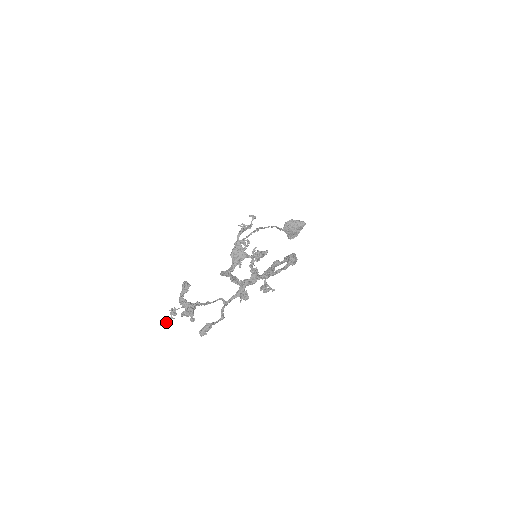
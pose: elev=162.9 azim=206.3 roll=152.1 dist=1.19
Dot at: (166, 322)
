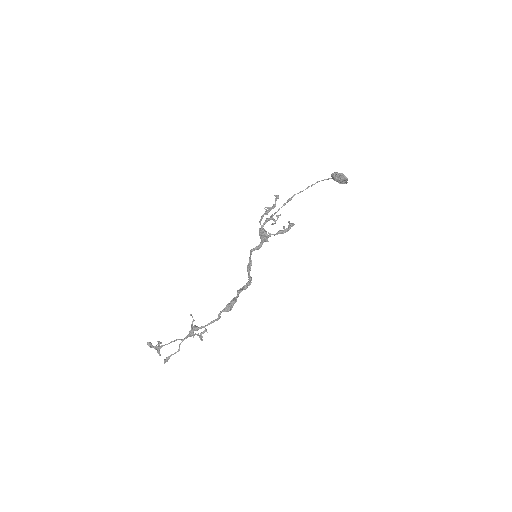
Dot at: occluded
